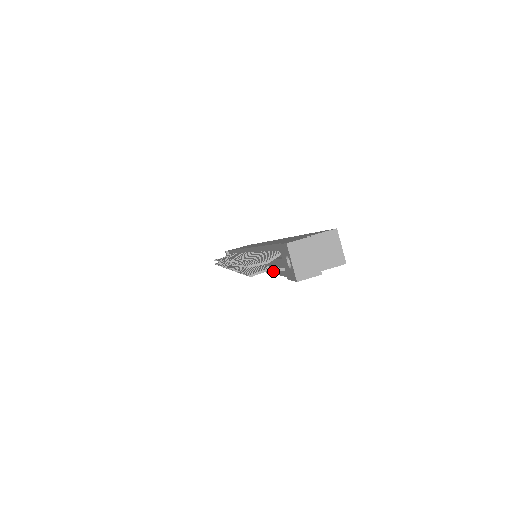
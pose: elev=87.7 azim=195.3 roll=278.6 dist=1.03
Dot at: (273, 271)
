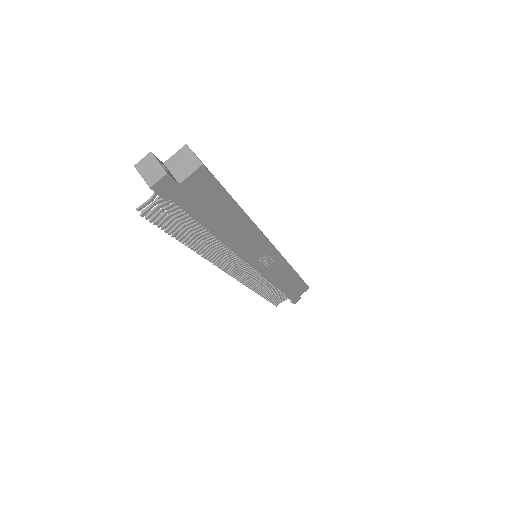
Dot at: (202, 225)
